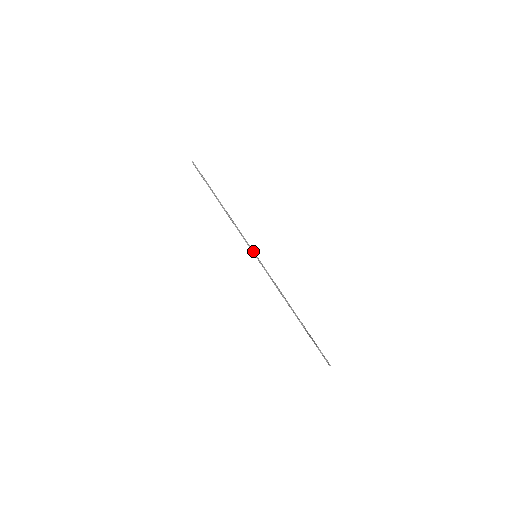
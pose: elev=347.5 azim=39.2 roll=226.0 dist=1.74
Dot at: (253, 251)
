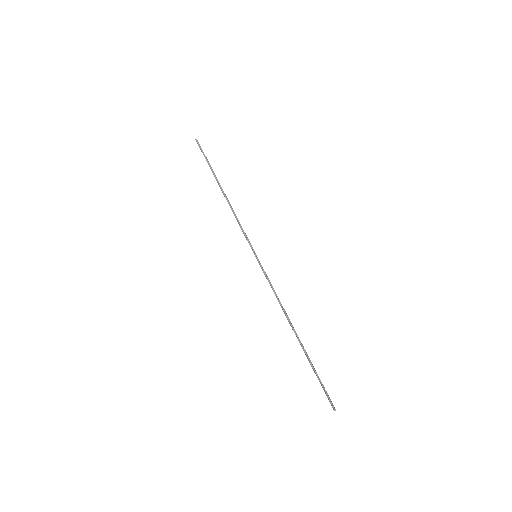
Dot at: (253, 249)
